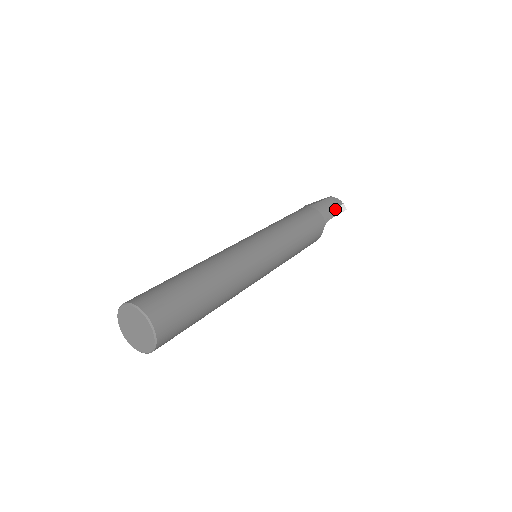
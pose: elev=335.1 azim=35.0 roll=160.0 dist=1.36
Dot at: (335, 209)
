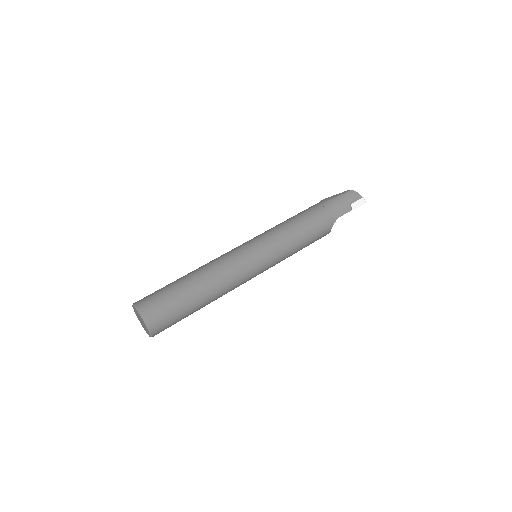
Dot at: (351, 204)
